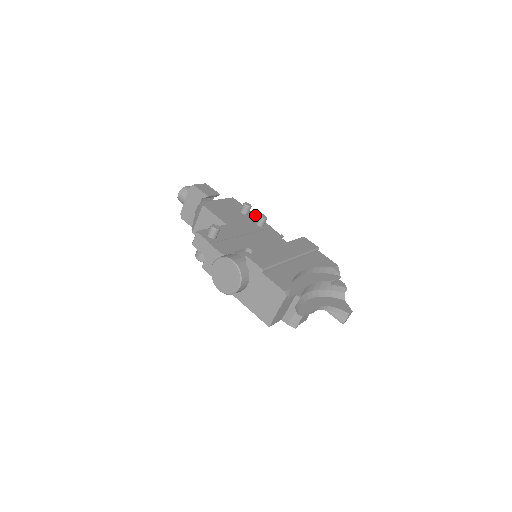
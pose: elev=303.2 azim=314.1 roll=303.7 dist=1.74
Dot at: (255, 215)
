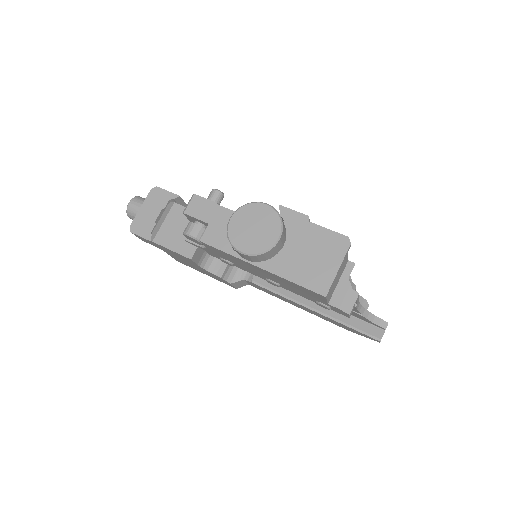
Dot at: occluded
